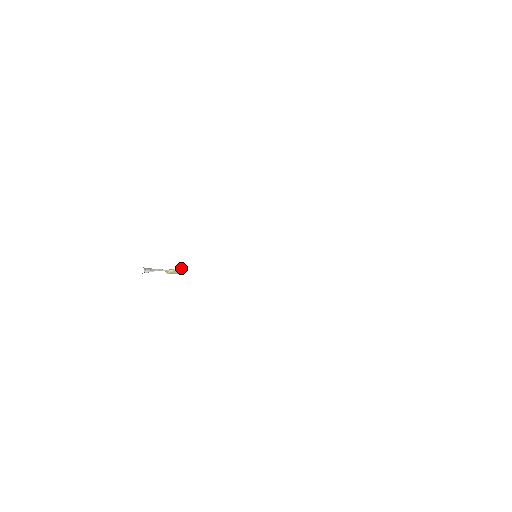
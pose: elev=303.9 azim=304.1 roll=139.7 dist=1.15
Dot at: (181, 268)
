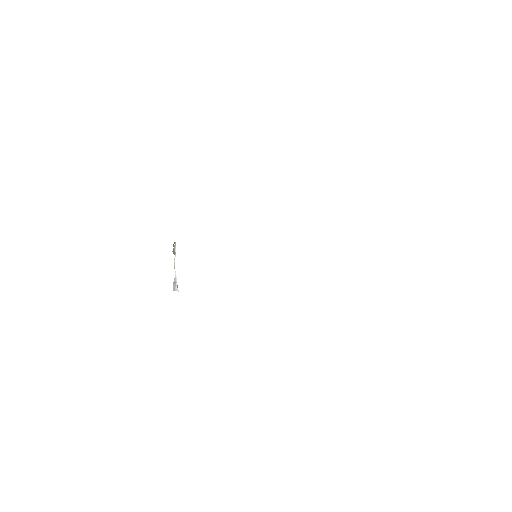
Dot at: occluded
